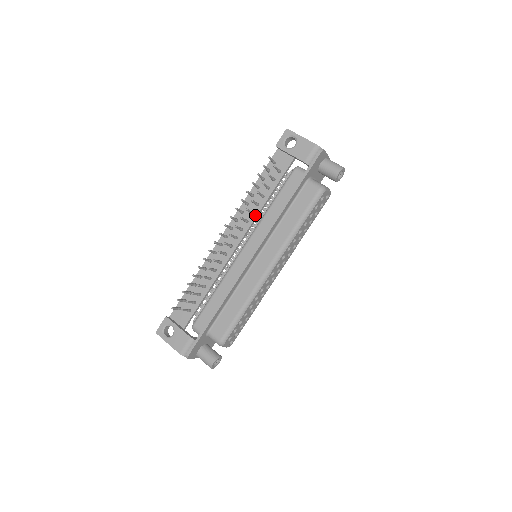
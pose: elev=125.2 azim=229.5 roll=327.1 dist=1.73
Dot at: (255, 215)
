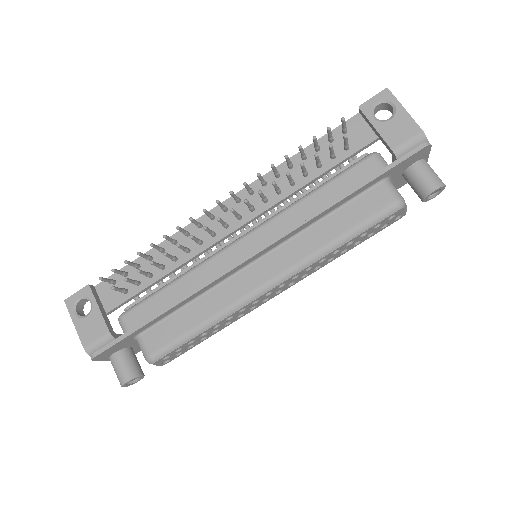
Dot at: (282, 196)
